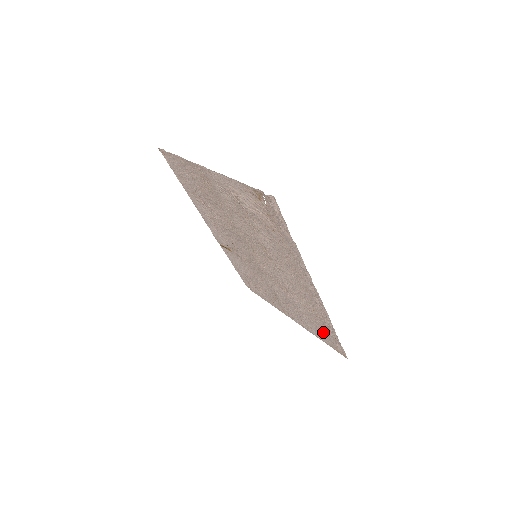
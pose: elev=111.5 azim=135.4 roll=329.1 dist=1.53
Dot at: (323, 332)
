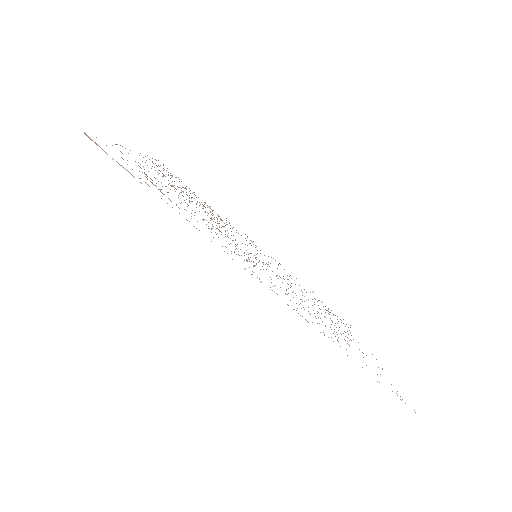
Dot at: occluded
